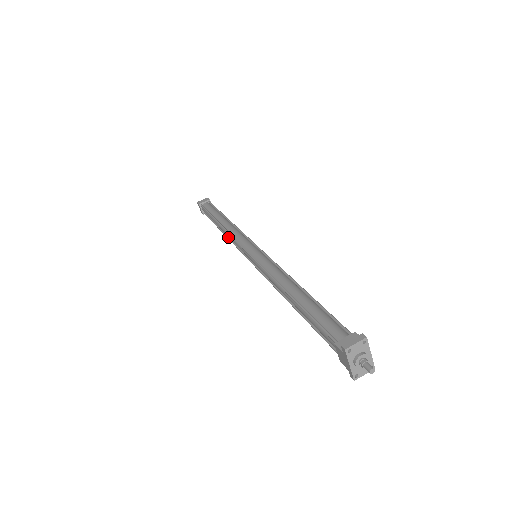
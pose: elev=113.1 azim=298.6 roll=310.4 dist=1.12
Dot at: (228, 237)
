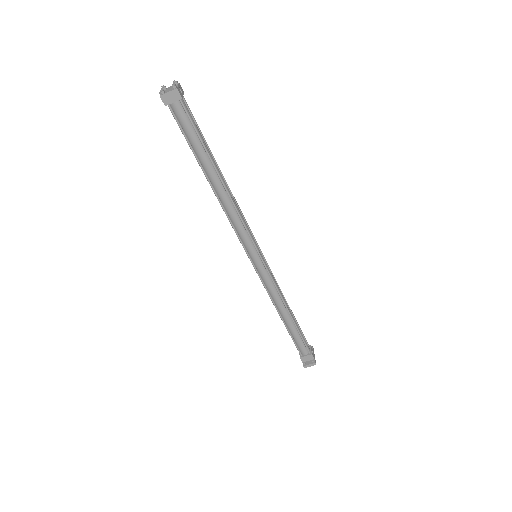
Dot at: occluded
